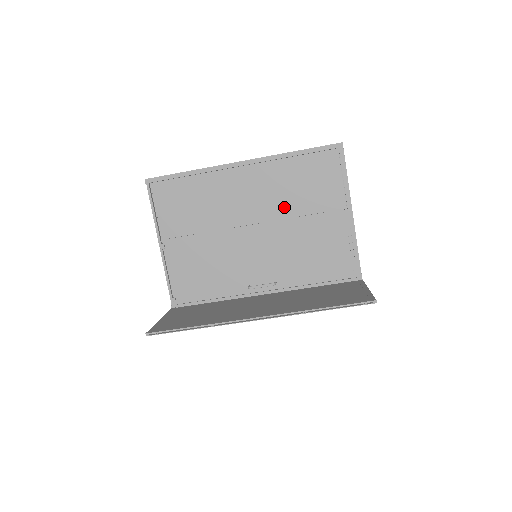
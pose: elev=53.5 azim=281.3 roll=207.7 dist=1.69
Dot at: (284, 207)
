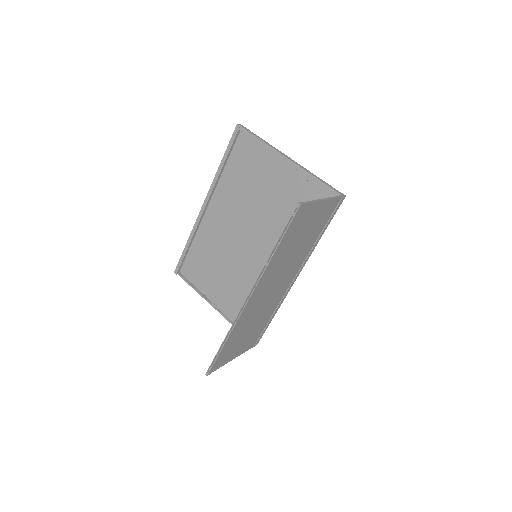
Dot at: (249, 204)
